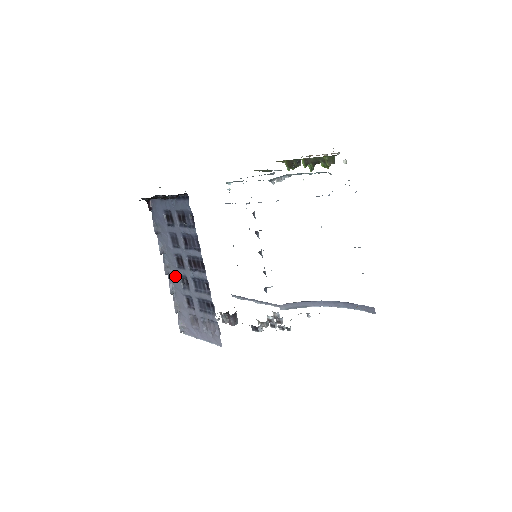
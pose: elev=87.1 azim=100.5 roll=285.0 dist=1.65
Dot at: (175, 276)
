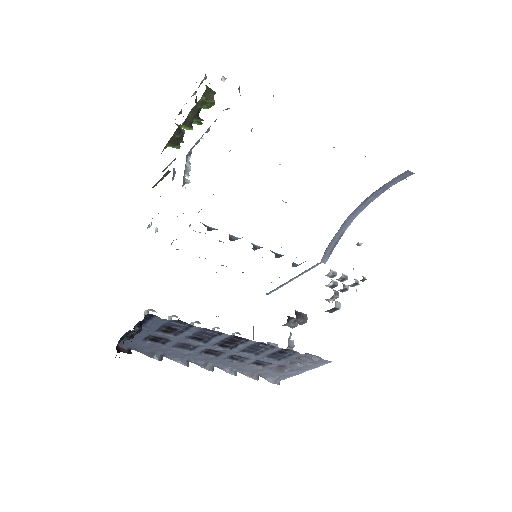
Dot at: (221, 362)
